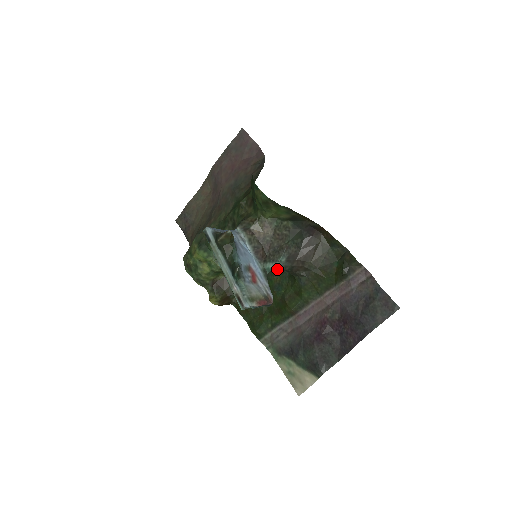
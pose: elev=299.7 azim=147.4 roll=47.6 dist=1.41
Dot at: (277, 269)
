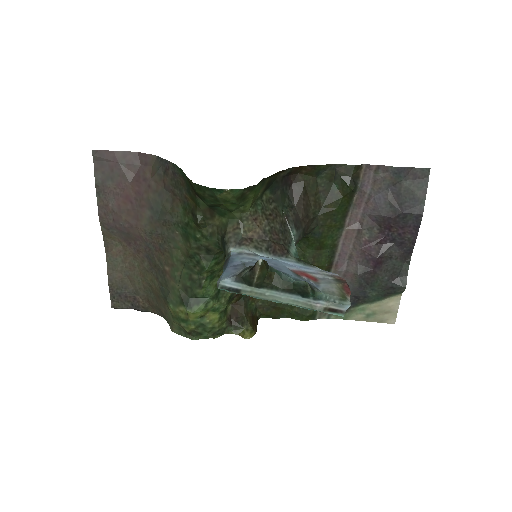
Dot at: occluded
